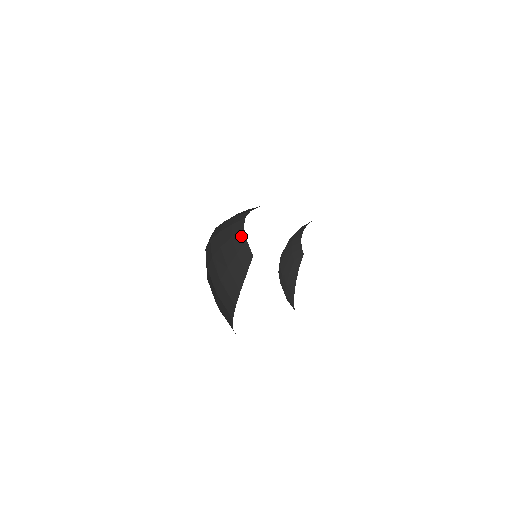
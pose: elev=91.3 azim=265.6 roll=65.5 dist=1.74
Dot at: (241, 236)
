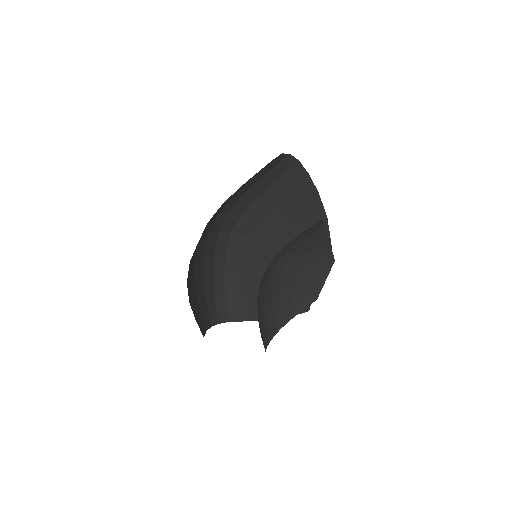
Dot at: (207, 321)
